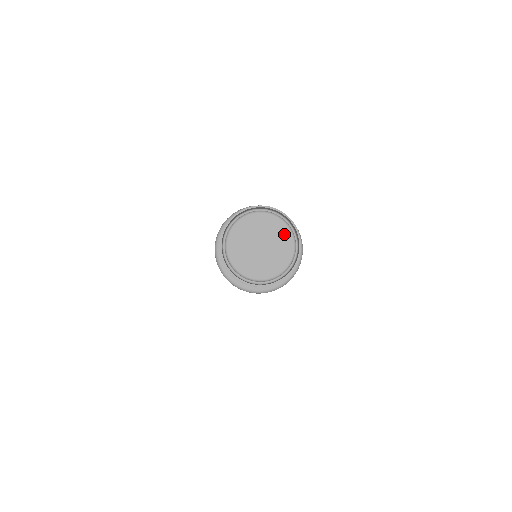
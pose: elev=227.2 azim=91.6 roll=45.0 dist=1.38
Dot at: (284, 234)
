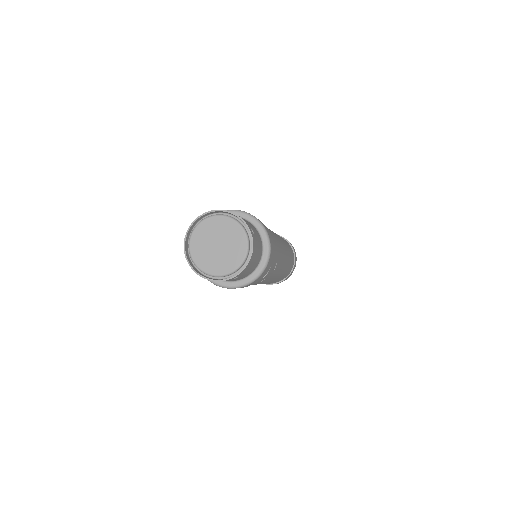
Dot at: (232, 227)
